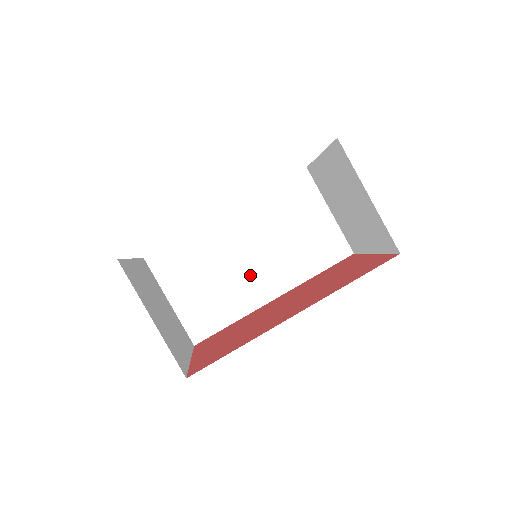
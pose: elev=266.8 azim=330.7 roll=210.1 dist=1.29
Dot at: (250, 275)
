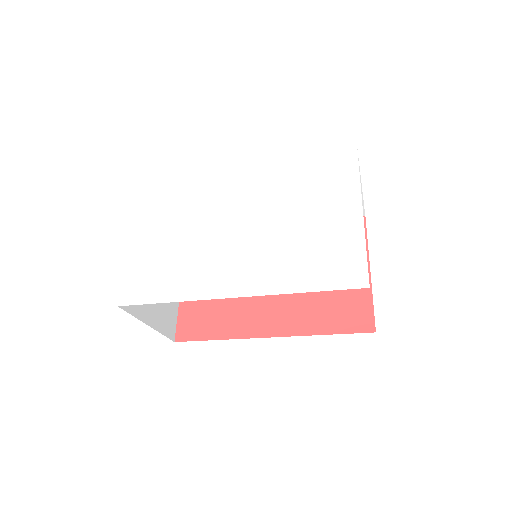
Dot at: occluded
